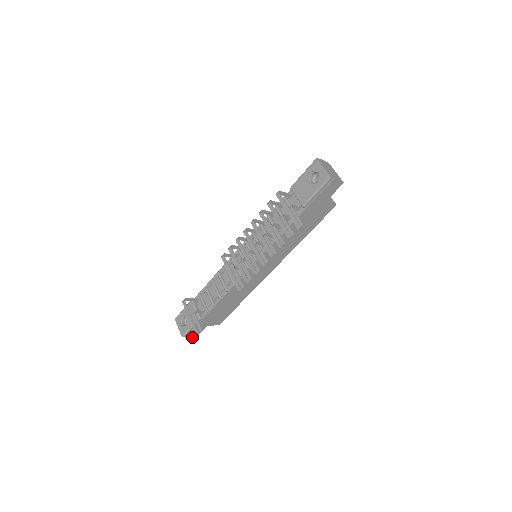
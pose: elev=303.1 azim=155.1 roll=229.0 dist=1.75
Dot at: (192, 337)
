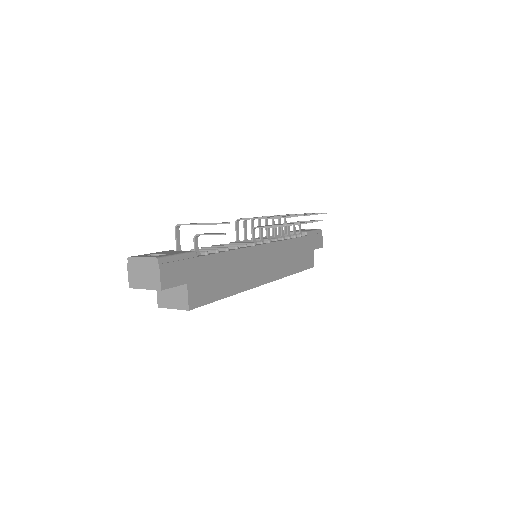
Dot at: (160, 281)
